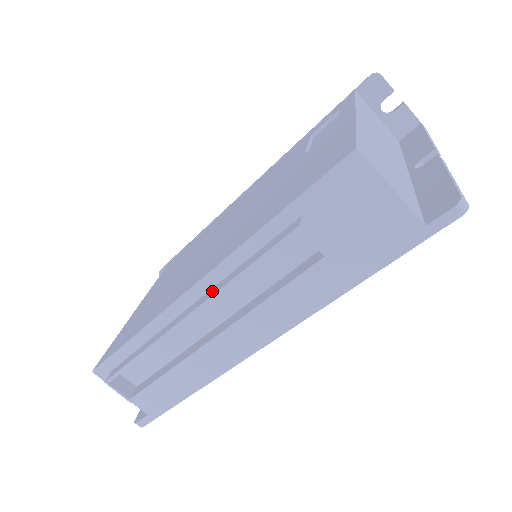
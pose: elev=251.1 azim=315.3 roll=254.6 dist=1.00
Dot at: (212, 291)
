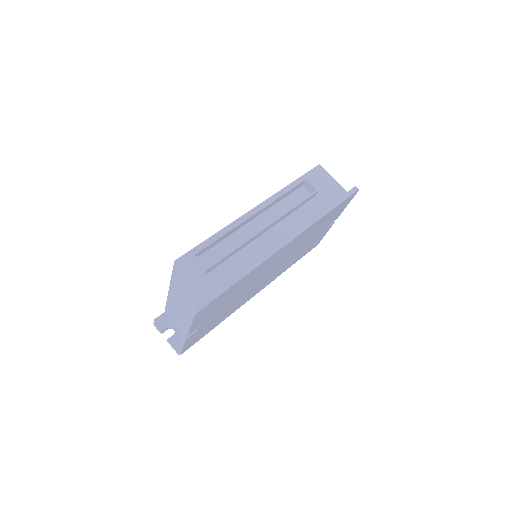
Dot at: occluded
